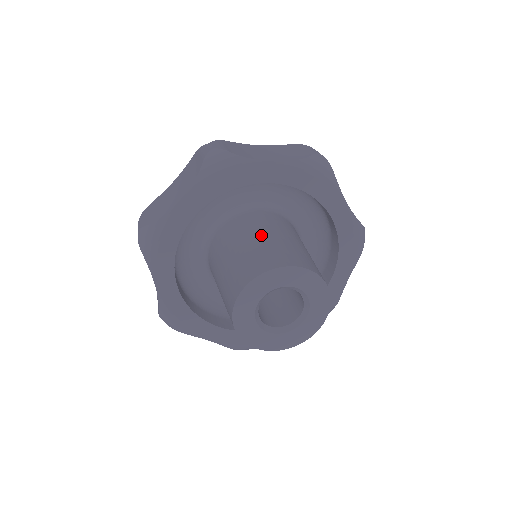
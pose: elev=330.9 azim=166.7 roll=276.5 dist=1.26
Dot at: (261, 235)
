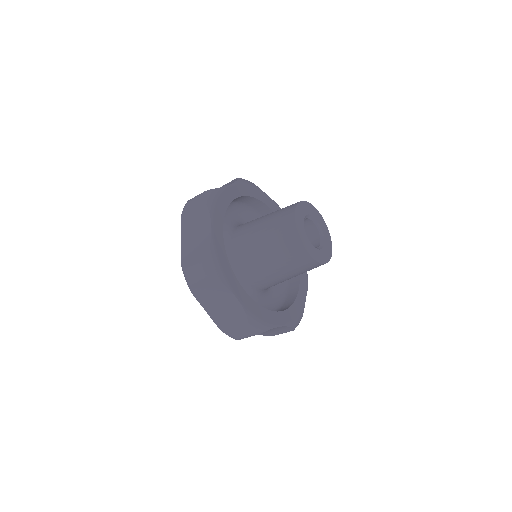
Dot at: (262, 218)
